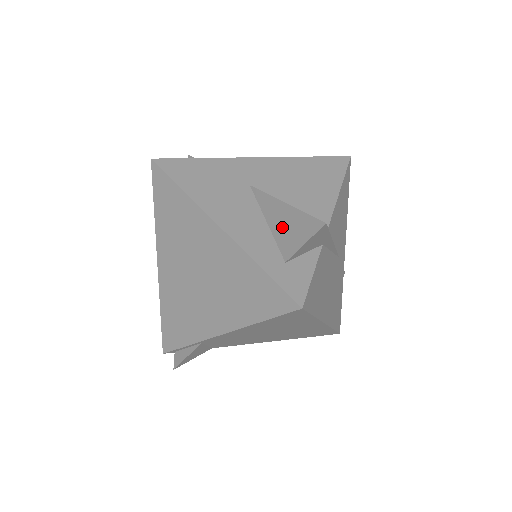
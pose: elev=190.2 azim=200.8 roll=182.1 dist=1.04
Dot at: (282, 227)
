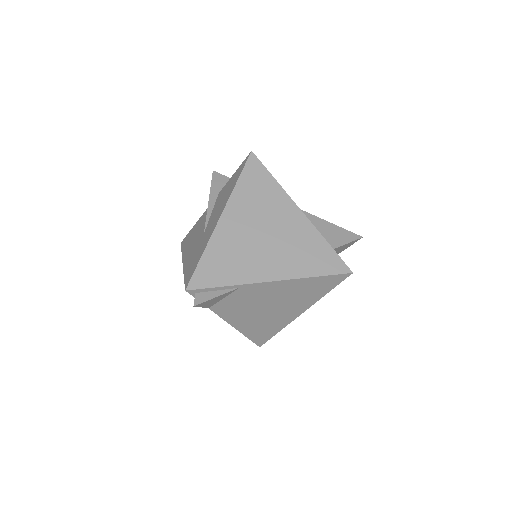
Dot at: (327, 232)
